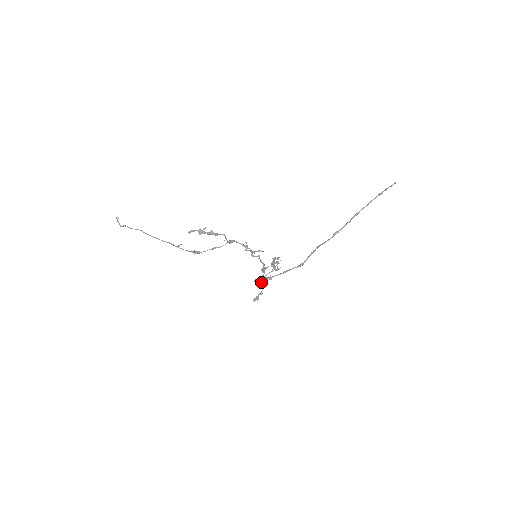
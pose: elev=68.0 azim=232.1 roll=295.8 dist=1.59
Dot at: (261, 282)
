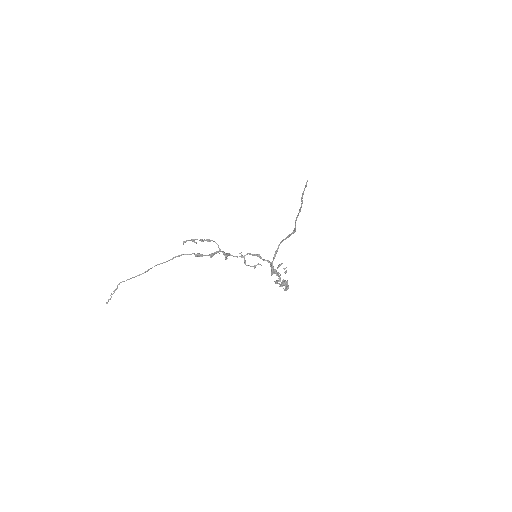
Dot at: (279, 279)
